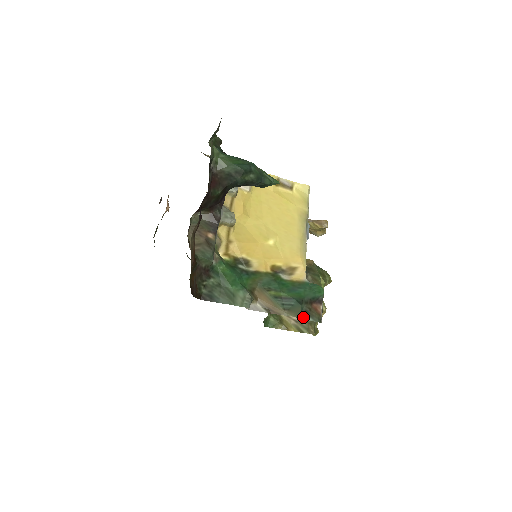
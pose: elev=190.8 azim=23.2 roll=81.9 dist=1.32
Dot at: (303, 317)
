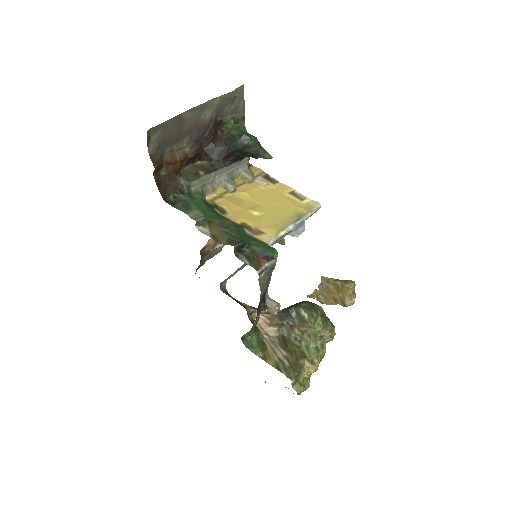
Dot at: (242, 259)
